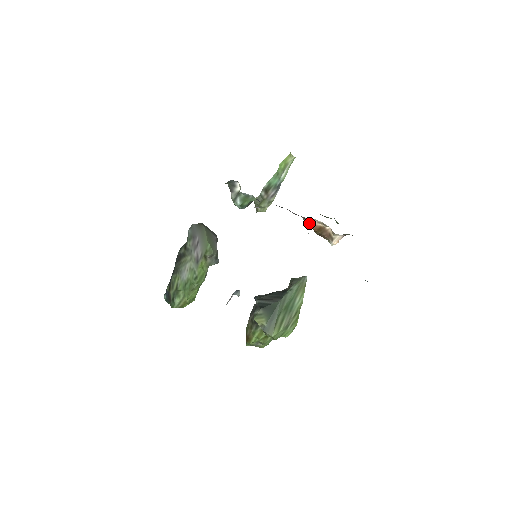
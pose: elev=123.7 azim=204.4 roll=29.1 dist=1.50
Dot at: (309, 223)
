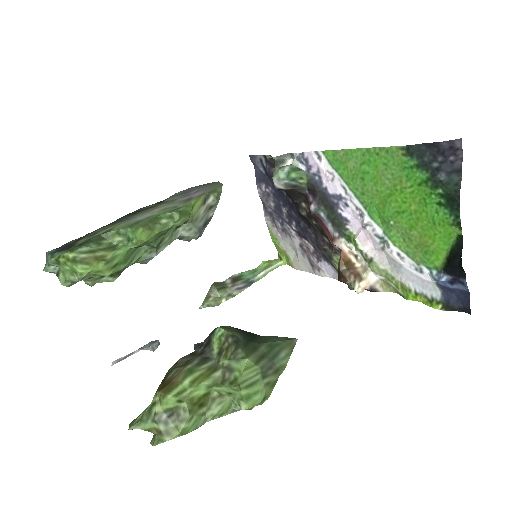
Dot at: (340, 248)
